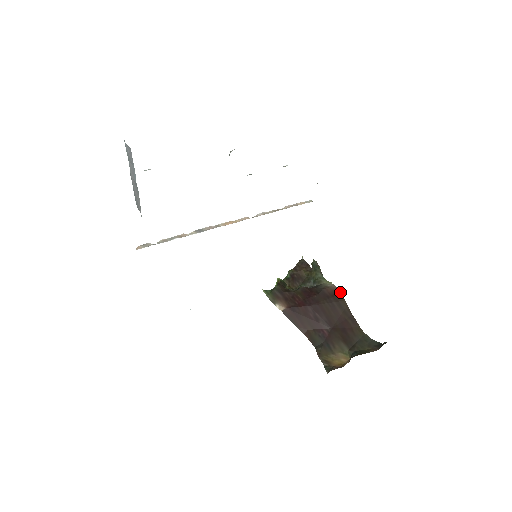
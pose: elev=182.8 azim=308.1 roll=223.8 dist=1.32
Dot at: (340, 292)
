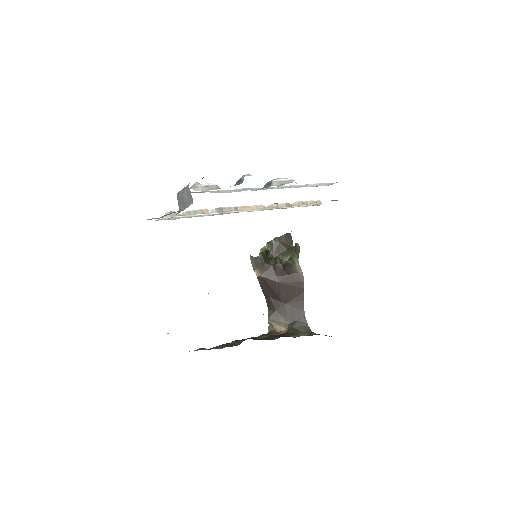
Dot at: occluded
